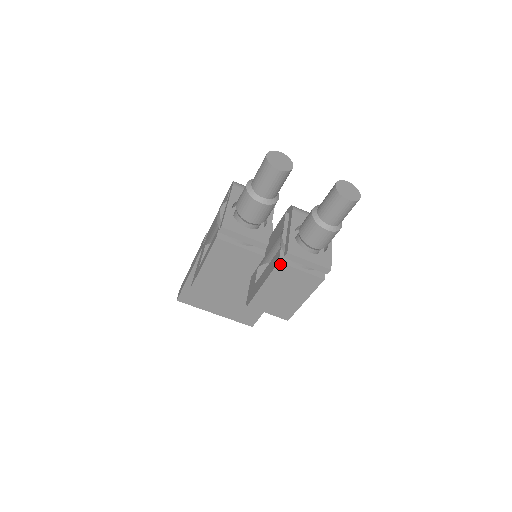
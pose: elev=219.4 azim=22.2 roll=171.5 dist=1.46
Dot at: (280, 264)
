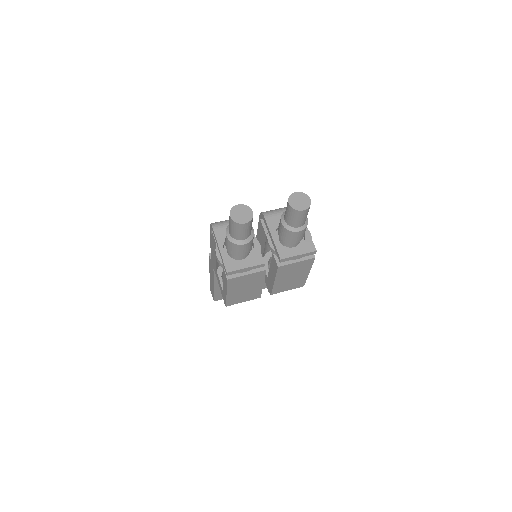
Dot at: (280, 267)
